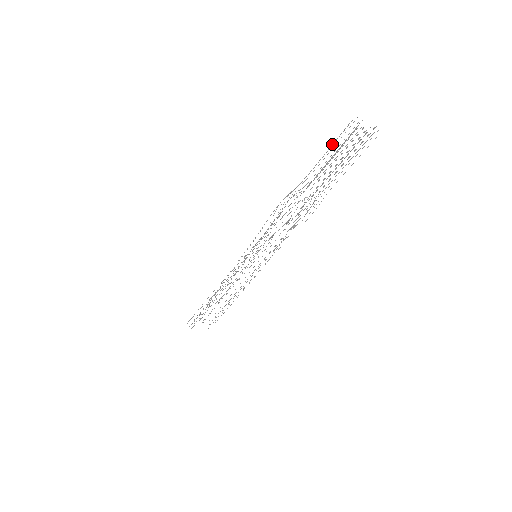
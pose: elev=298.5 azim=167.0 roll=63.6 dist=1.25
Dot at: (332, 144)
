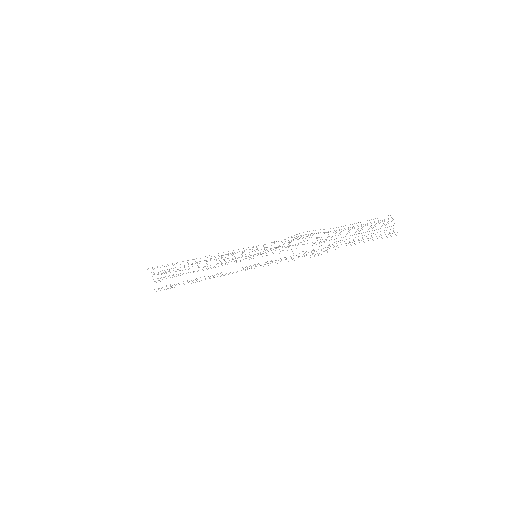
Dot at: occluded
